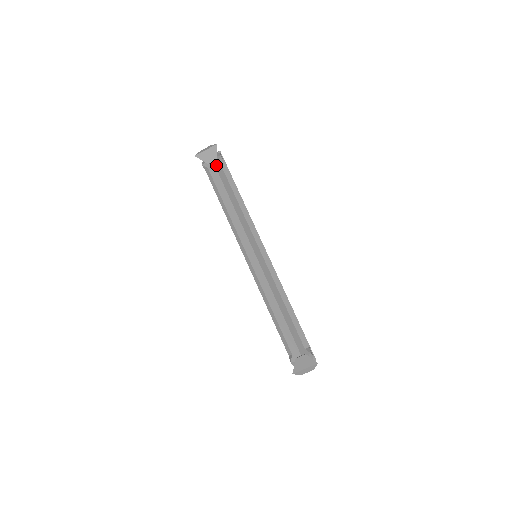
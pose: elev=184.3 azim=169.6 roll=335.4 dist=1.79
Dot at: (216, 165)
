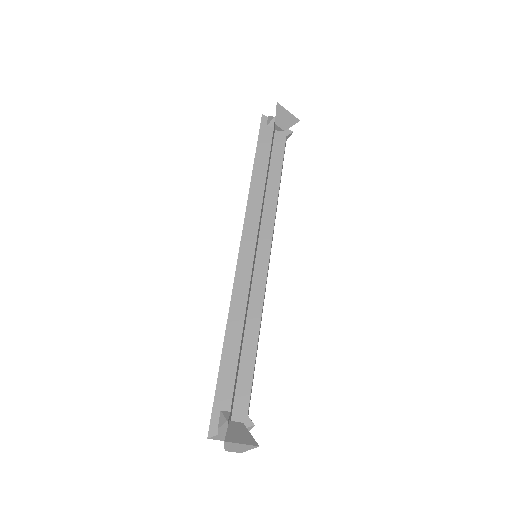
Dot at: (277, 134)
